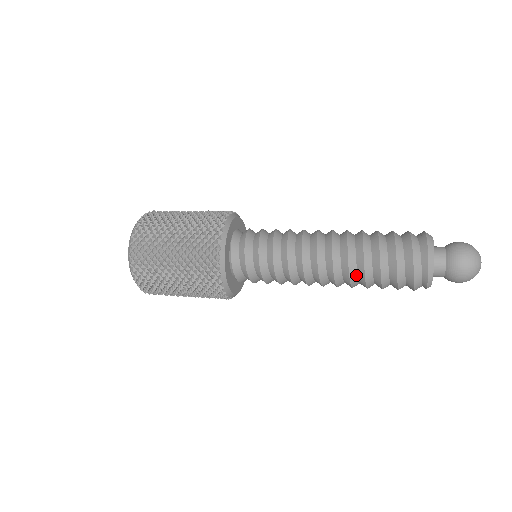
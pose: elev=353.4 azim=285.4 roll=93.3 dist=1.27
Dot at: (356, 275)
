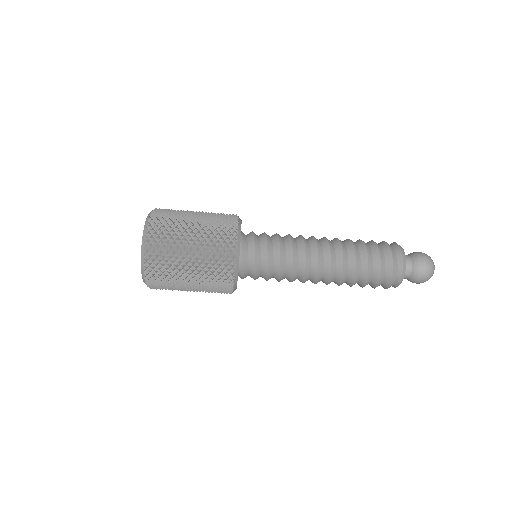
Dot at: (347, 268)
